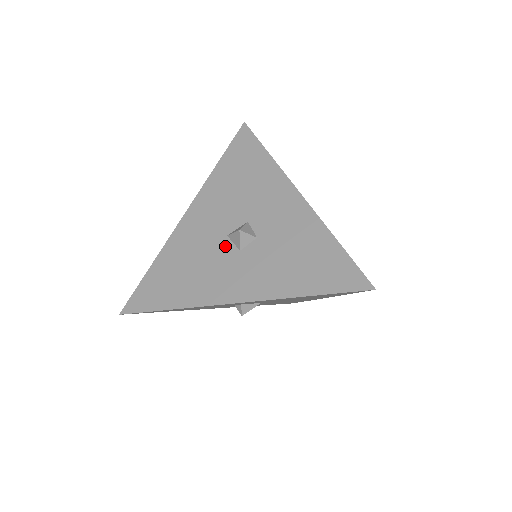
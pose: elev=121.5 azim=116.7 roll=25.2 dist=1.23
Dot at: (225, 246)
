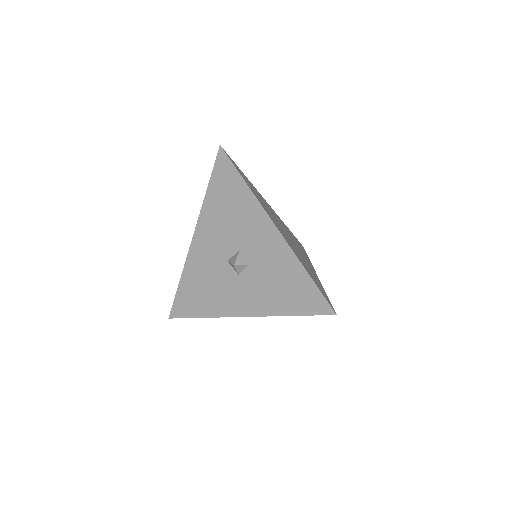
Dot at: (227, 270)
